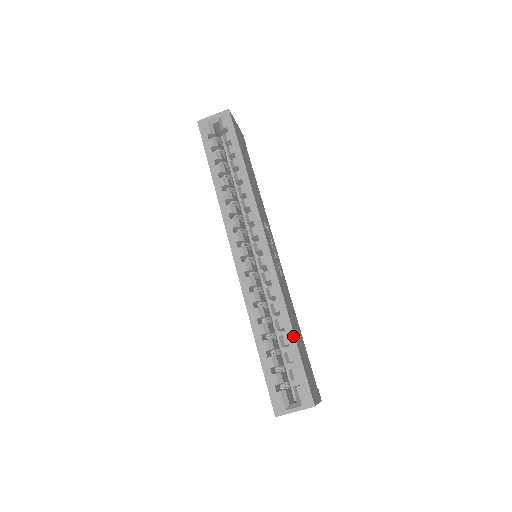
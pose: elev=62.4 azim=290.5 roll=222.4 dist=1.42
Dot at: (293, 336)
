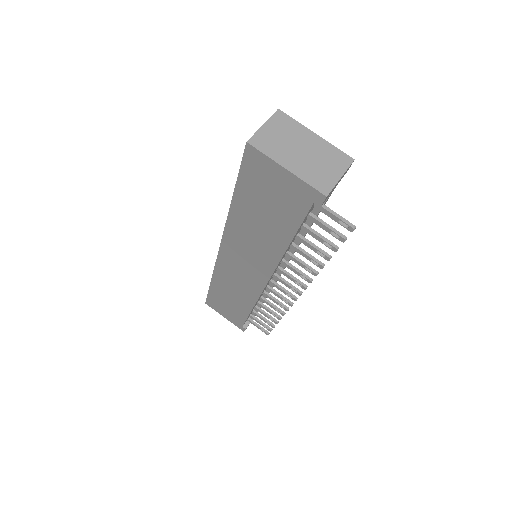
Dot at: occluded
